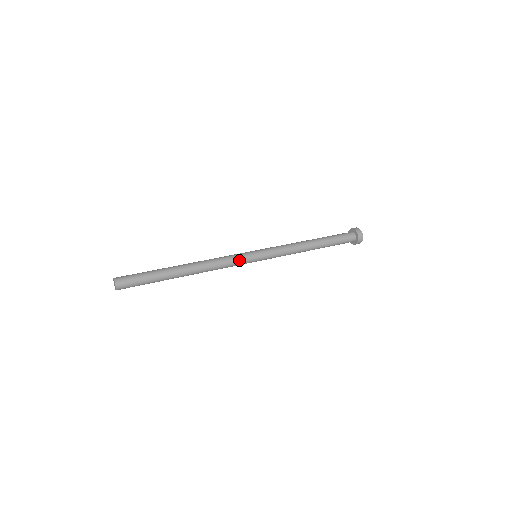
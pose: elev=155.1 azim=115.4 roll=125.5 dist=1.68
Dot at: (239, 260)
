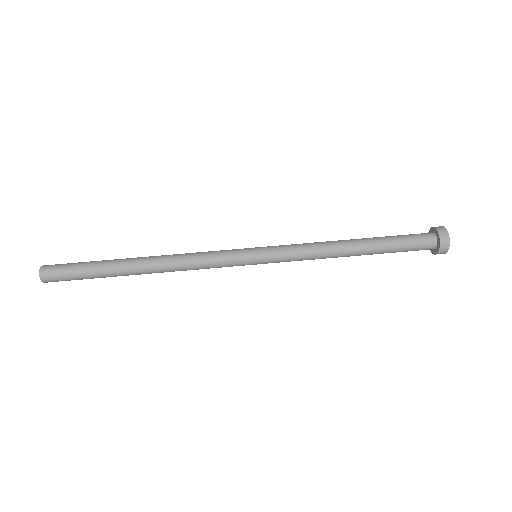
Dot at: (225, 264)
